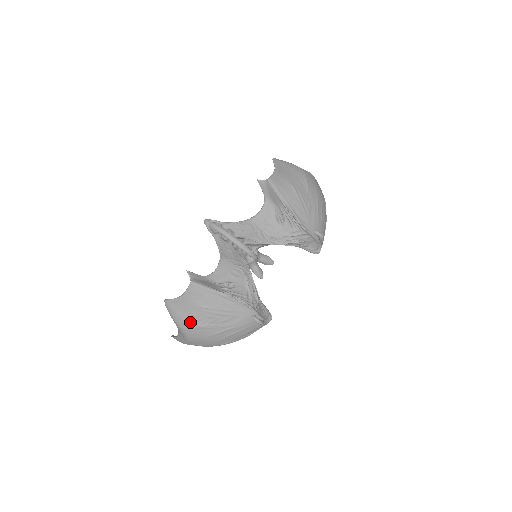
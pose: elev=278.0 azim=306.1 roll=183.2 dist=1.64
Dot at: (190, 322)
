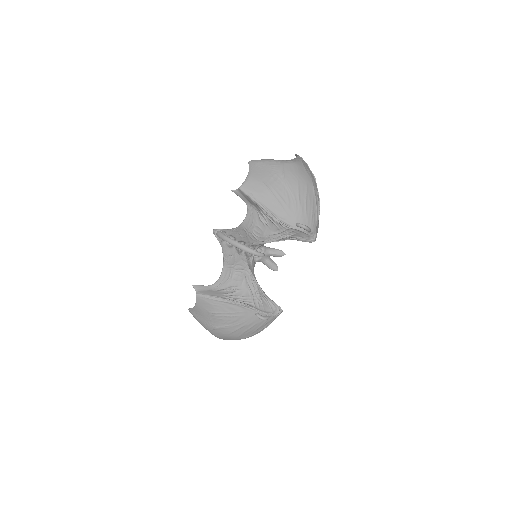
Dot at: (209, 325)
